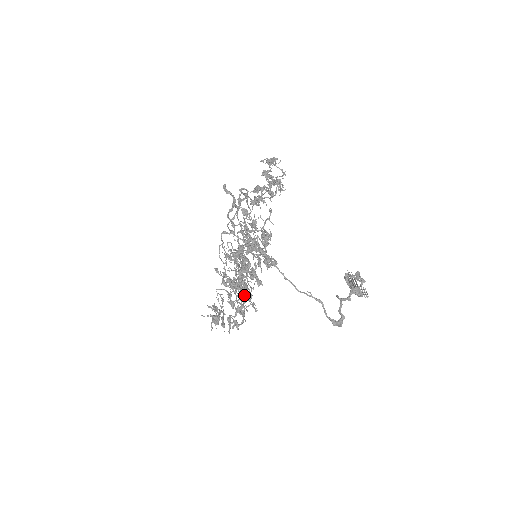
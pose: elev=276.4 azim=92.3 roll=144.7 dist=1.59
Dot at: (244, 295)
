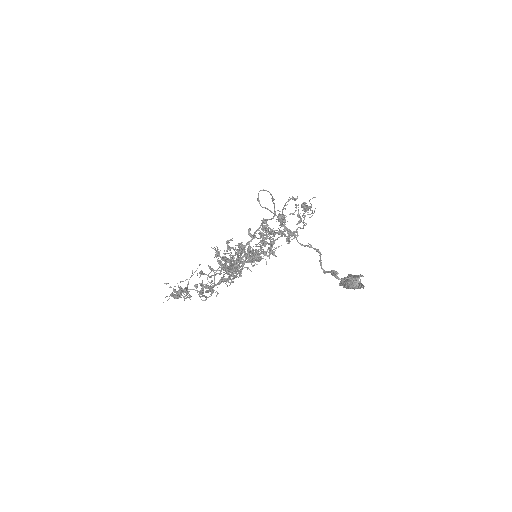
Dot at: (238, 245)
